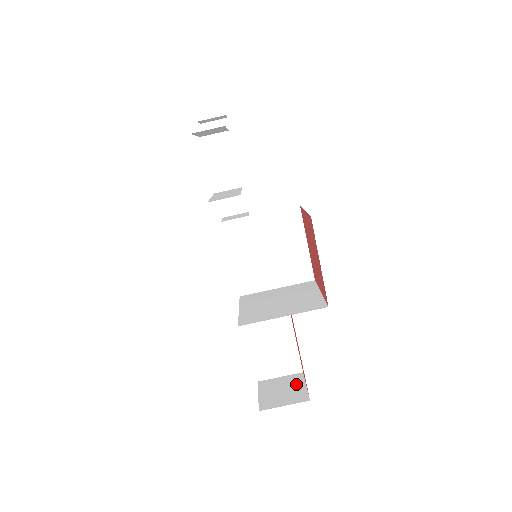
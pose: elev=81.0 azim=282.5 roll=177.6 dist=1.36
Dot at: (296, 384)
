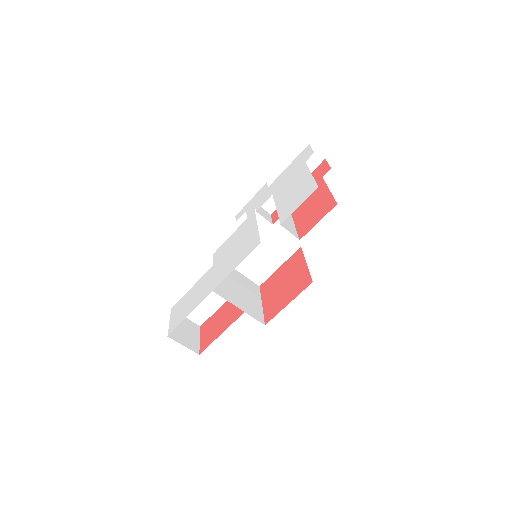
Dot at: (194, 333)
